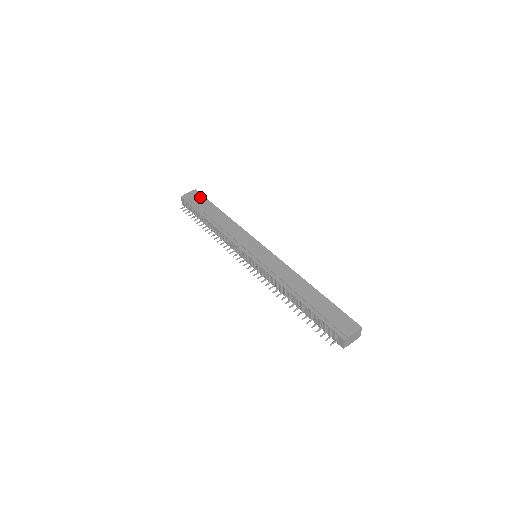
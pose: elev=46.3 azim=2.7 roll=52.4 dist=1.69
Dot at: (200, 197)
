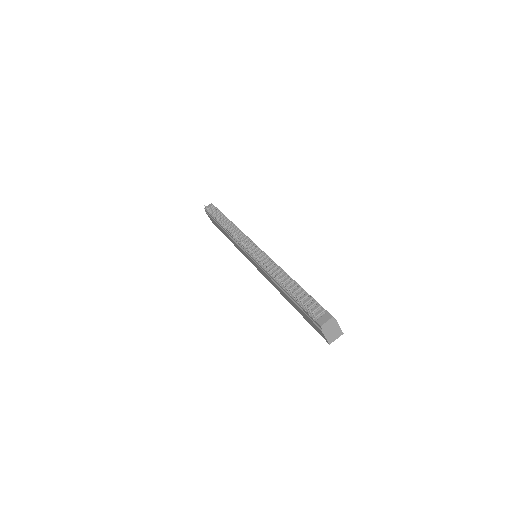
Dot at: occluded
